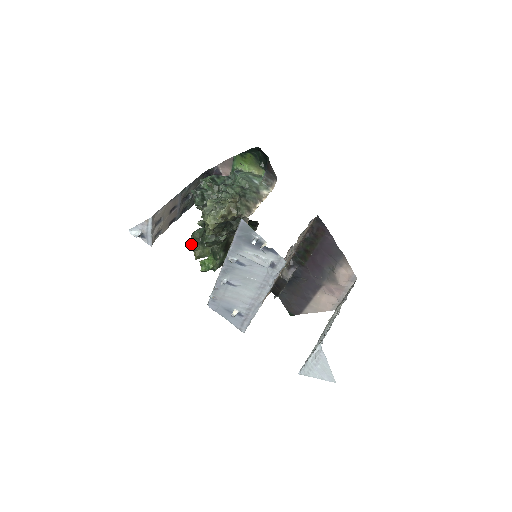
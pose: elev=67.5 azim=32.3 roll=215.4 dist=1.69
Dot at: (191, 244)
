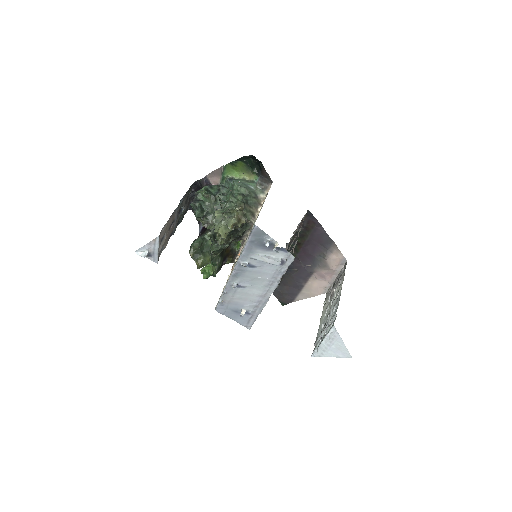
Dot at: (192, 255)
